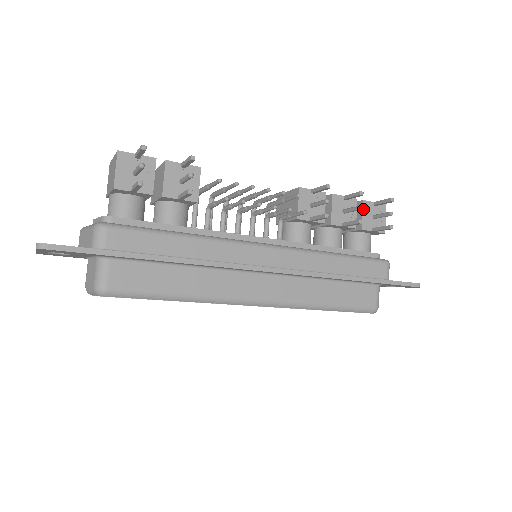
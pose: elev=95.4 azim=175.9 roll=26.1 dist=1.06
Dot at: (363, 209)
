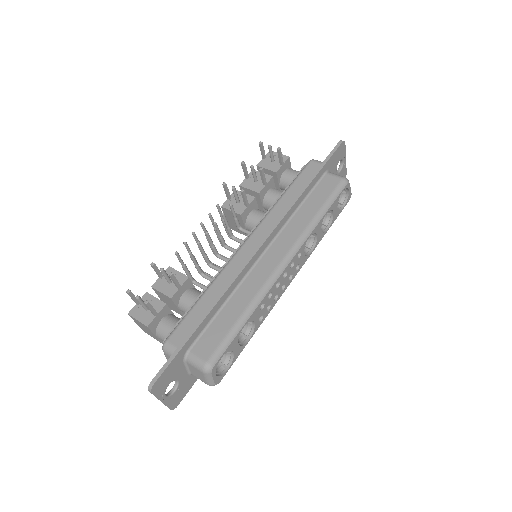
Dot at: (263, 168)
